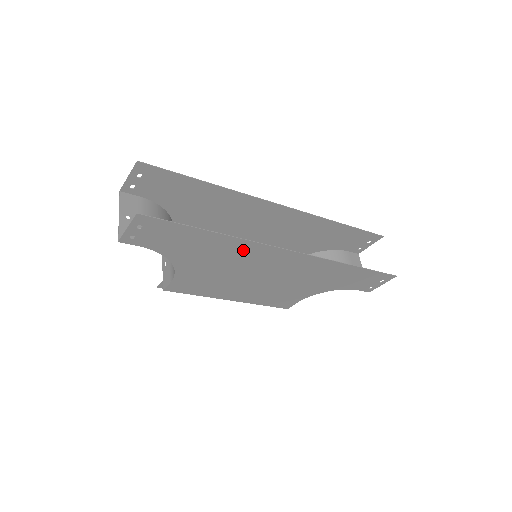
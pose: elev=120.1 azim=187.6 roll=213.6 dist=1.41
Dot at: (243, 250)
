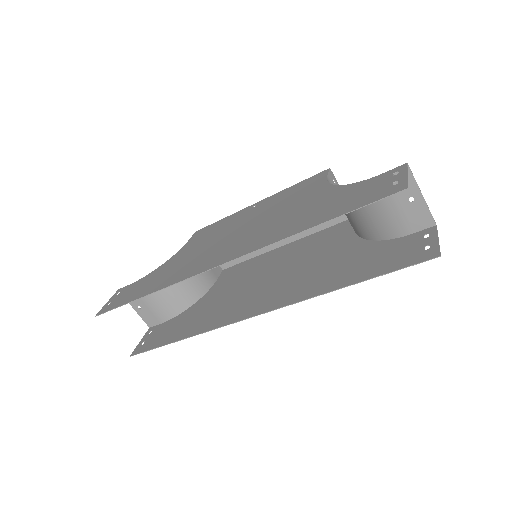
Dot at: (218, 318)
